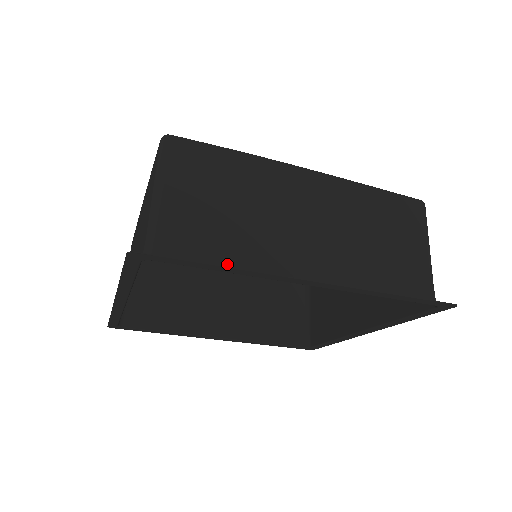
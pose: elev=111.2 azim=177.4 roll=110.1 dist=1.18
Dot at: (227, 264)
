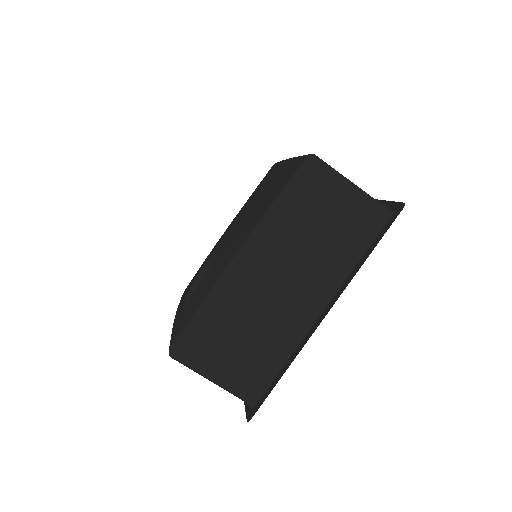
Dot at: (280, 361)
